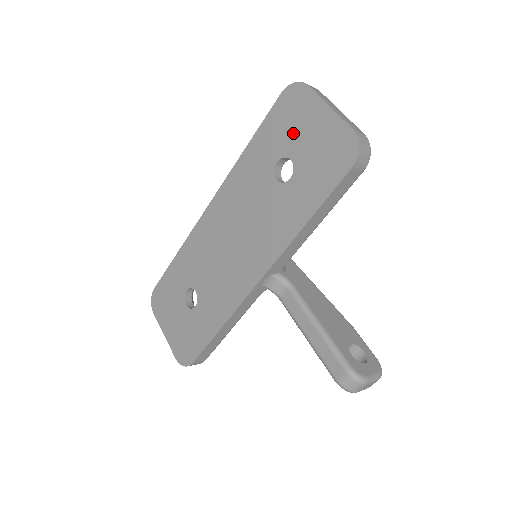
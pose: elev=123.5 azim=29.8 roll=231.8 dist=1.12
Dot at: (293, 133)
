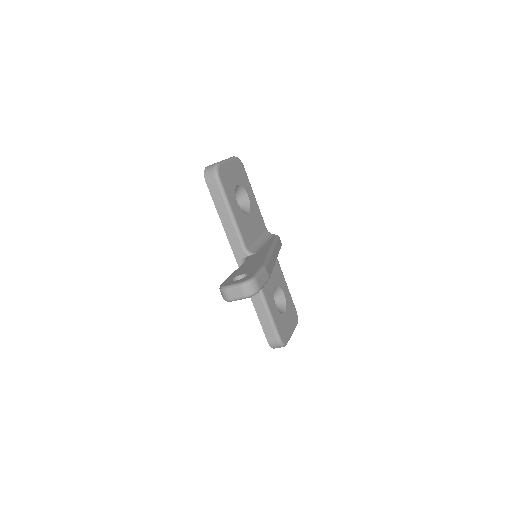
Dot at: occluded
